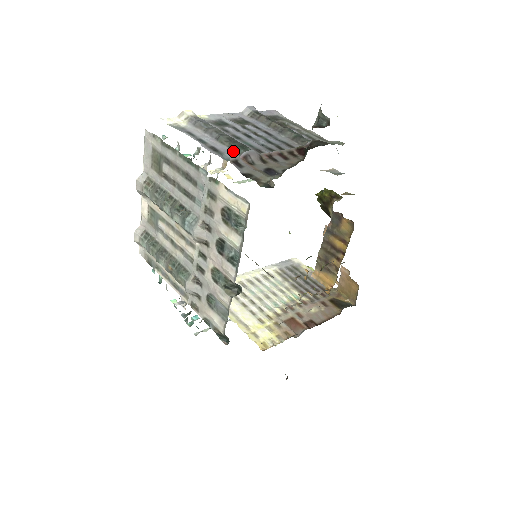
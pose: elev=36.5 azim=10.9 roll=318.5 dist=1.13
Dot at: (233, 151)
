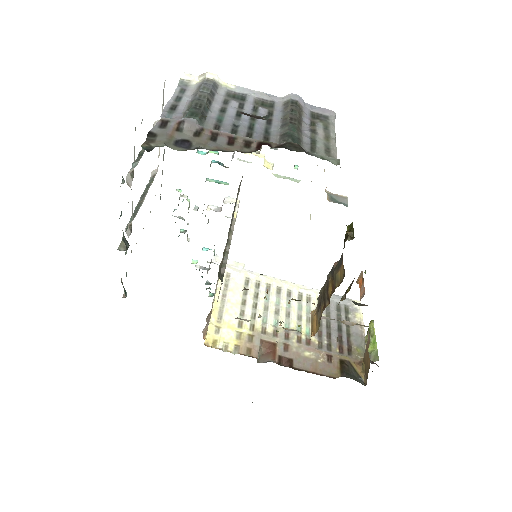
Dot at: (184, 115)
